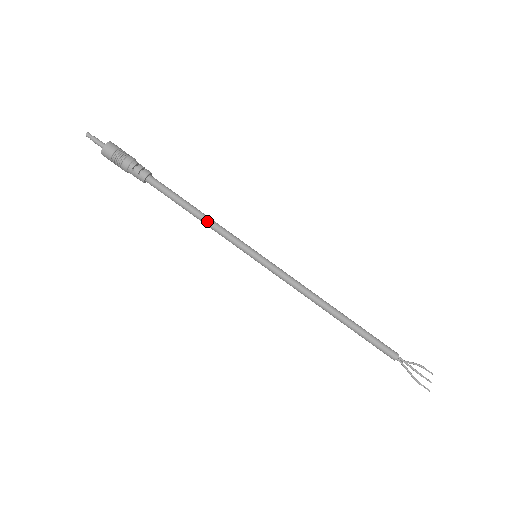
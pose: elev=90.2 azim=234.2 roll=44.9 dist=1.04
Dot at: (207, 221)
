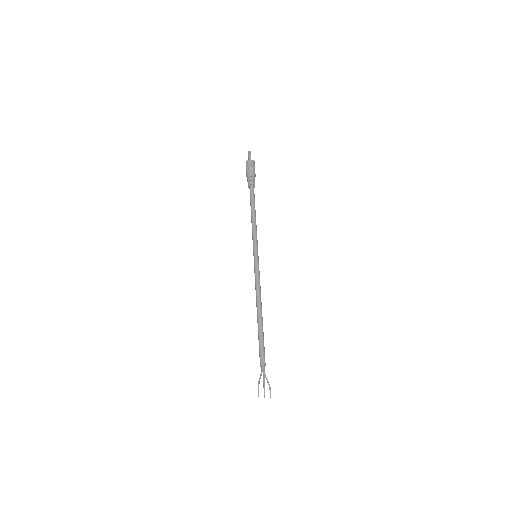
Dot at: (254, 222)
